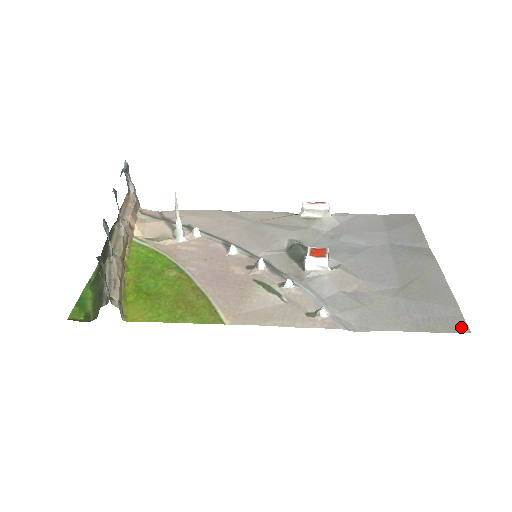
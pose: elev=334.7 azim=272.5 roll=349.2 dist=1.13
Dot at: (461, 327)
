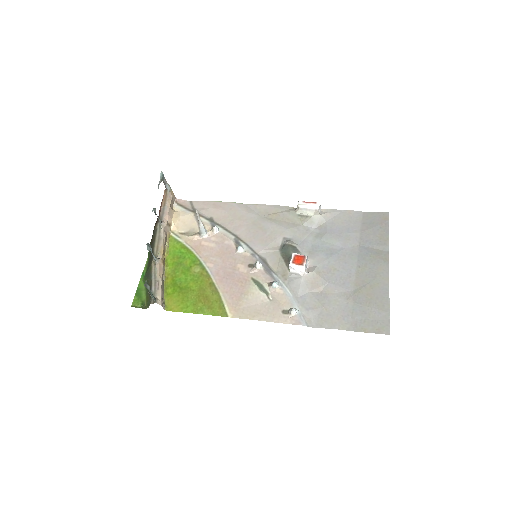
Dot at: (384, 330)
